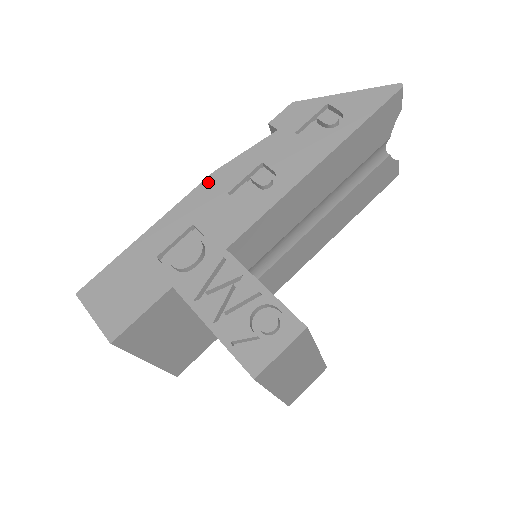
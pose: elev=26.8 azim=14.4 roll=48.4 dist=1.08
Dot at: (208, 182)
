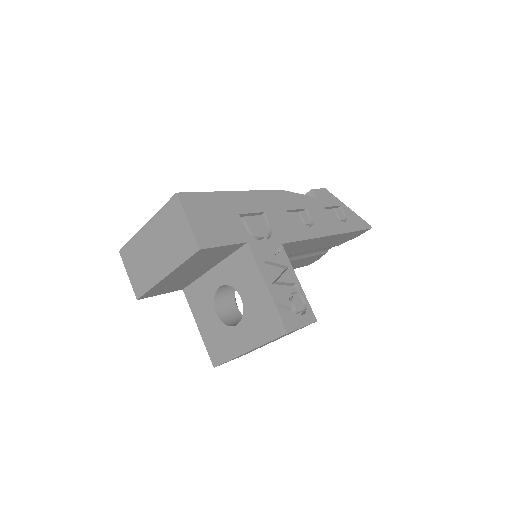
Dot at: (277, 193)
